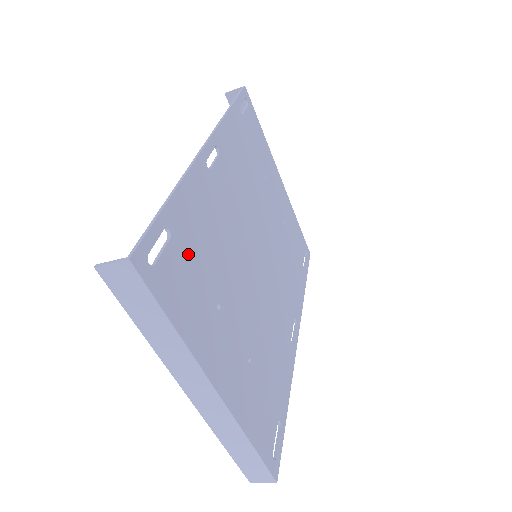
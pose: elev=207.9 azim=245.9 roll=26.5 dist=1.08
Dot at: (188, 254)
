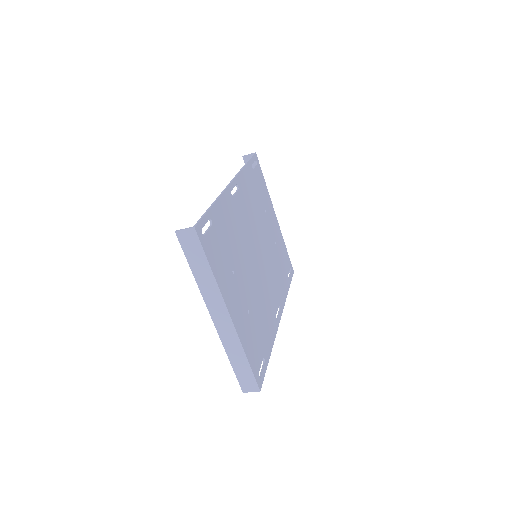
Dot at: (220, 237)
